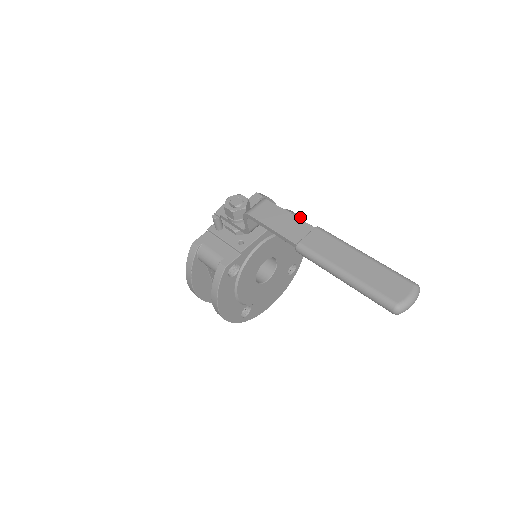
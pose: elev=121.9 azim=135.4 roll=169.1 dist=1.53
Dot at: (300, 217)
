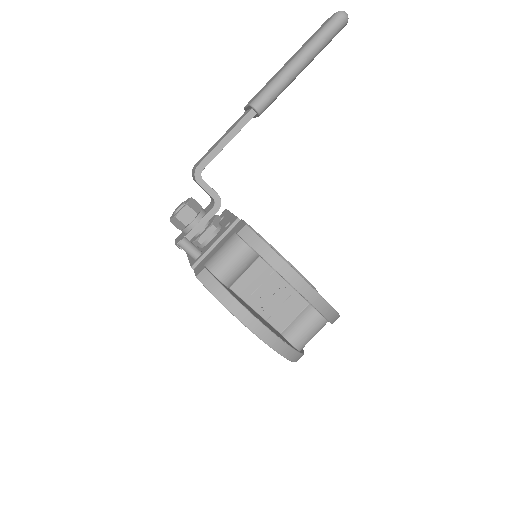
Dot at: occluded
